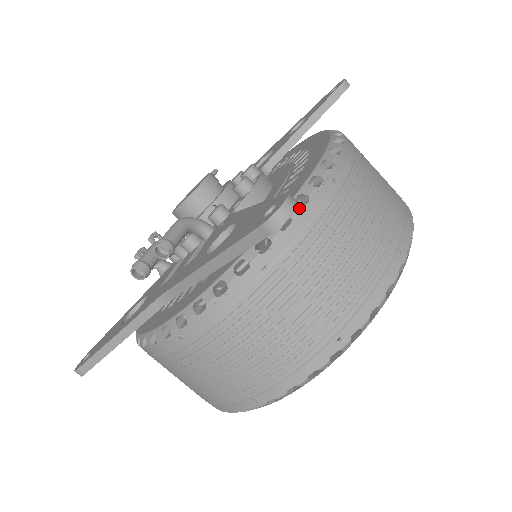
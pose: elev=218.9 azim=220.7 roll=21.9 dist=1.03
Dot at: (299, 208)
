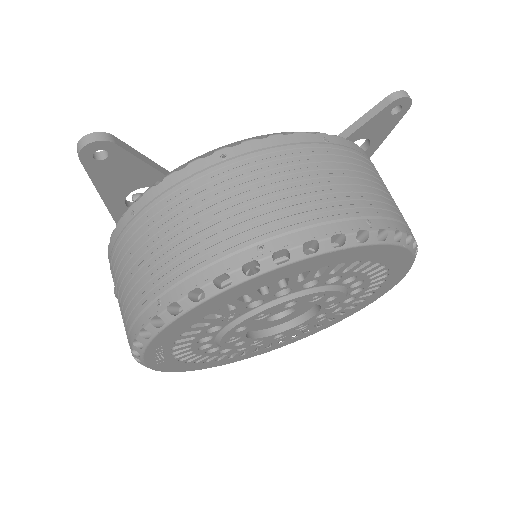
Dot at: (174, 171)
